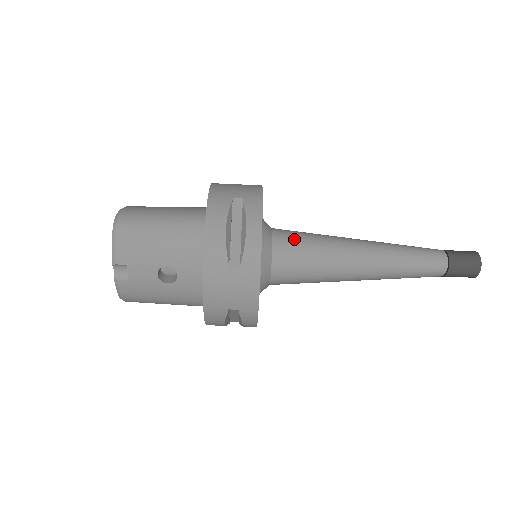
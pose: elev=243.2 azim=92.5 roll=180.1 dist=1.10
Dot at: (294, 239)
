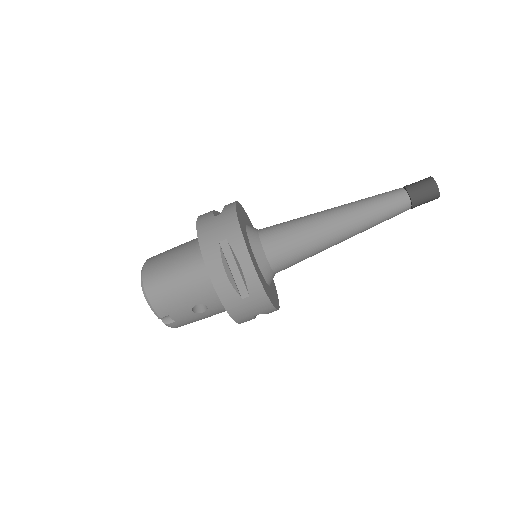
Dot at: (279, 239)
